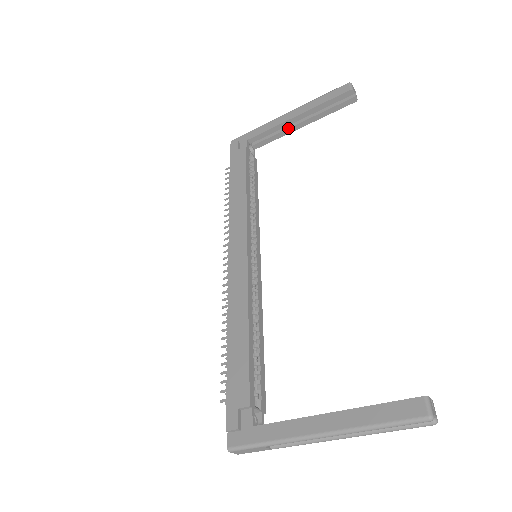
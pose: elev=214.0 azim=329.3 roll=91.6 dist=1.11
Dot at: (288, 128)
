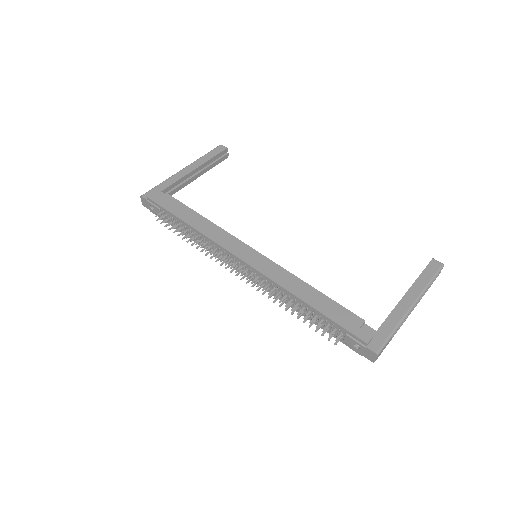
Dot at: (188, 180)
